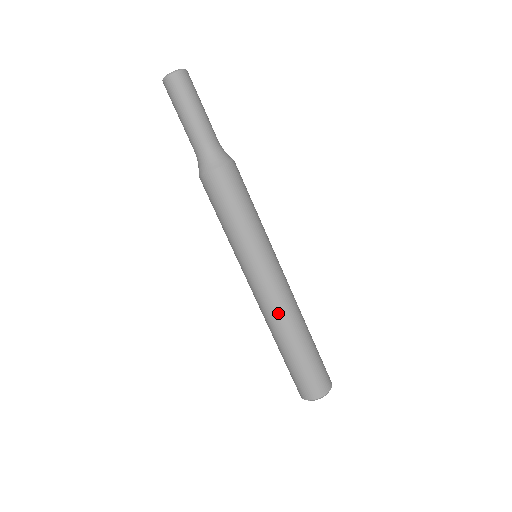
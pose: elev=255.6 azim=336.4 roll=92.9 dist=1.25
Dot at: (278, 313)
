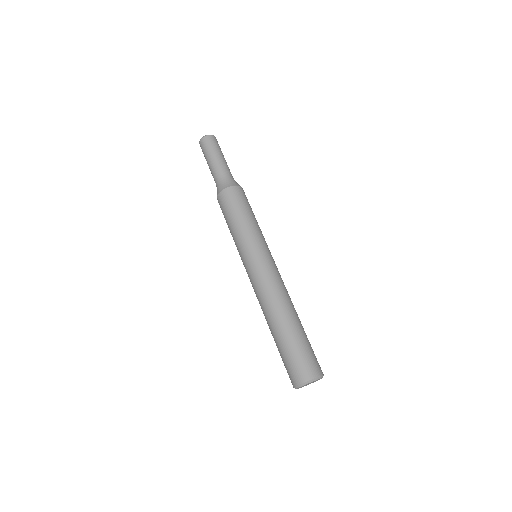
Dot at: (276, 293)
